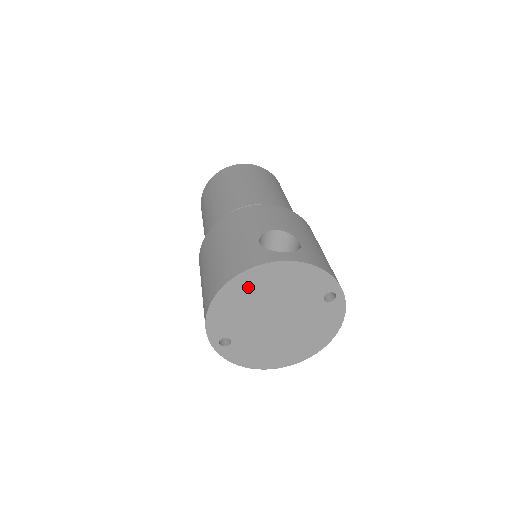
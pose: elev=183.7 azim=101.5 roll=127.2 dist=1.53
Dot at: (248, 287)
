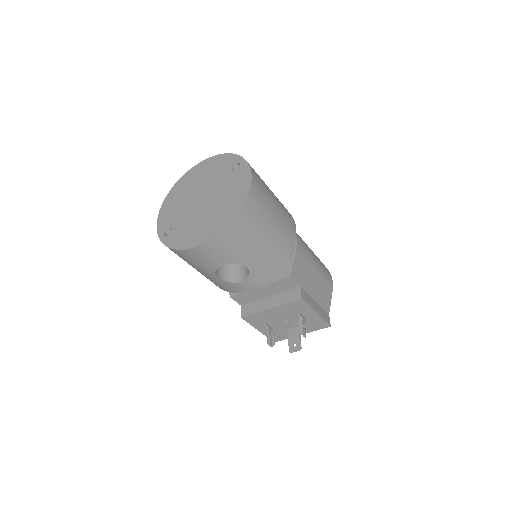
Dot at: (183, 186)
